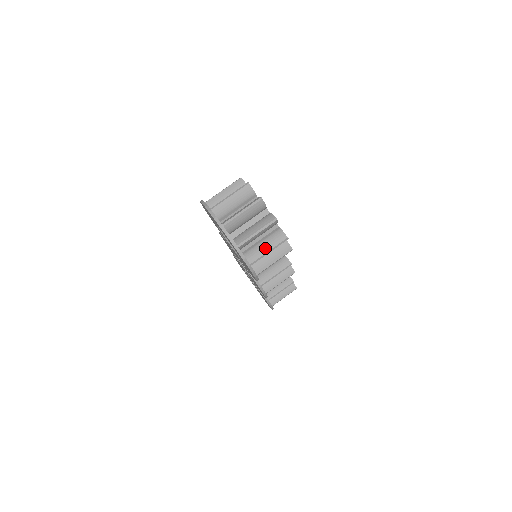
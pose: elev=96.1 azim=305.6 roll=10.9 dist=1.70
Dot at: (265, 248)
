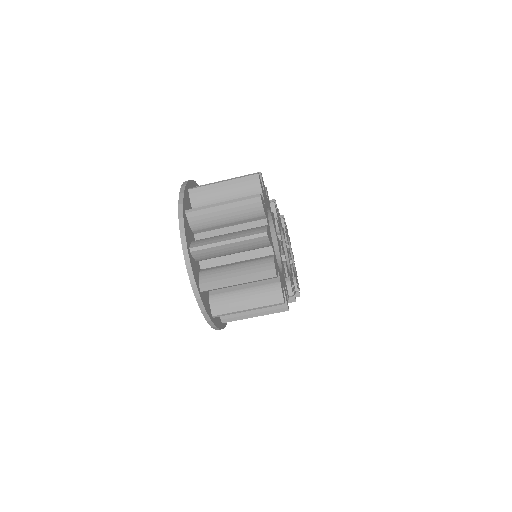
Dot at: (244, 302)
